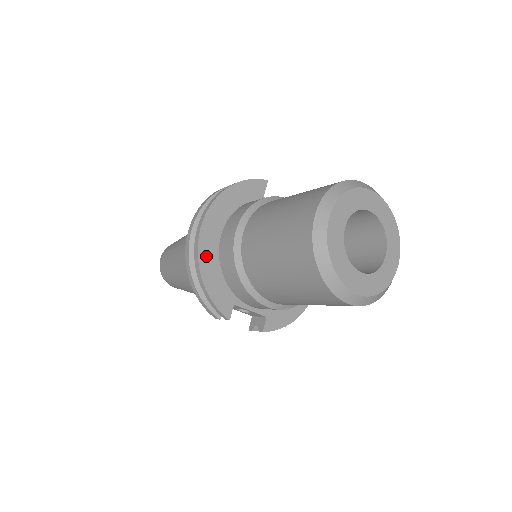
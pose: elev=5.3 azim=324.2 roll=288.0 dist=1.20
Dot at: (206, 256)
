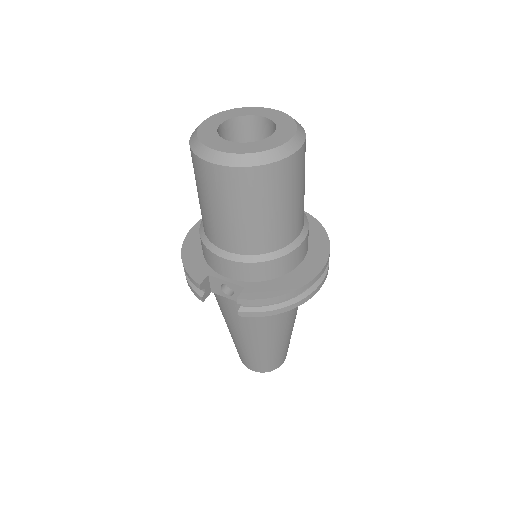
Dot at: (191, 243)
